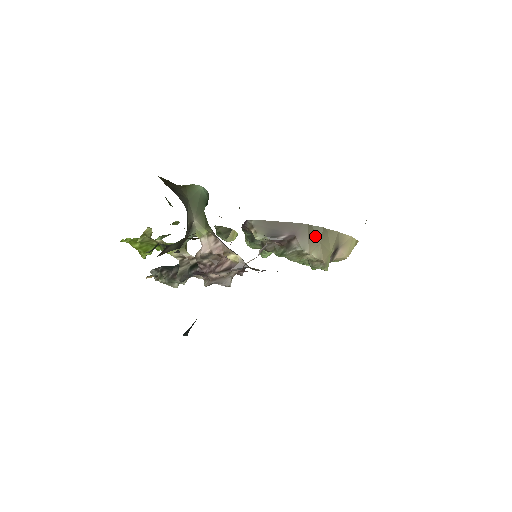
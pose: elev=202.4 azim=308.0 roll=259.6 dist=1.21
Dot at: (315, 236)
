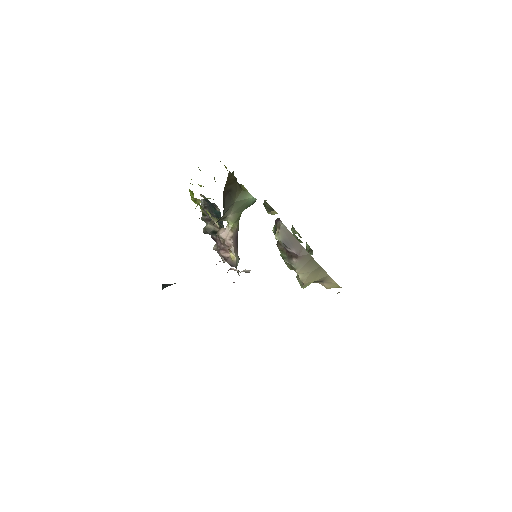
Dot at: (311, 267)
